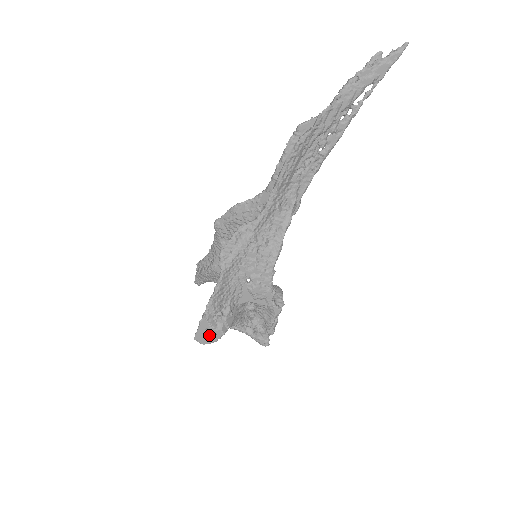
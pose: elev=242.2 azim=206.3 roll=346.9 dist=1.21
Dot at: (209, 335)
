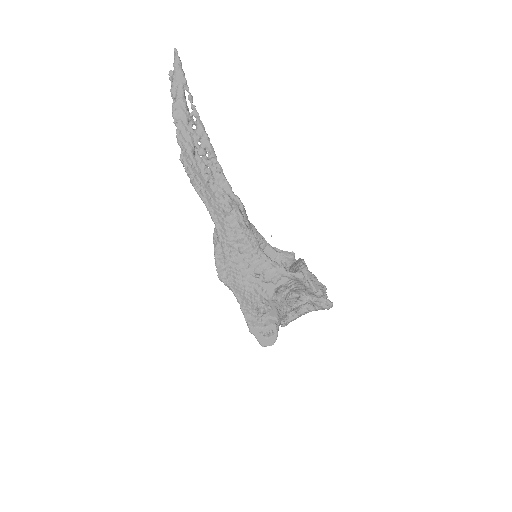
Dot at: (268, 335)
